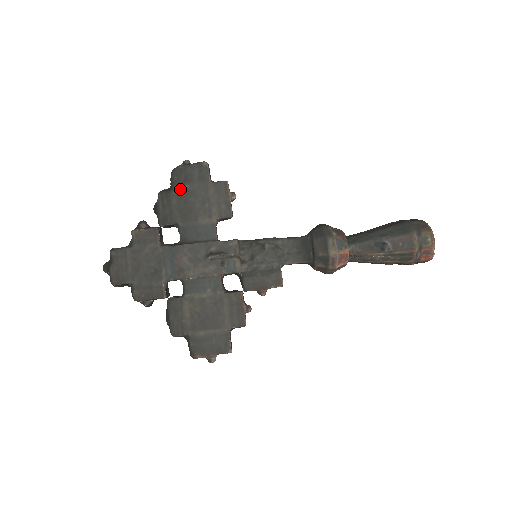
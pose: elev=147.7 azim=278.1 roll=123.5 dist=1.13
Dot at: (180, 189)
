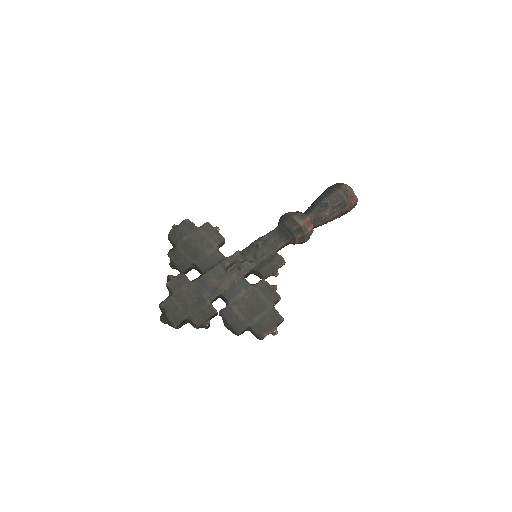
Dot at: (181, 243)
